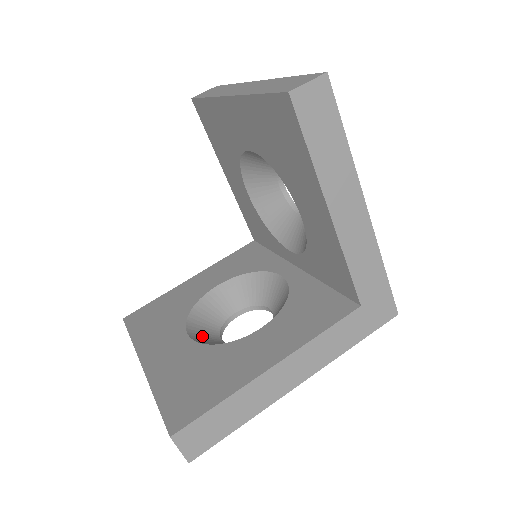
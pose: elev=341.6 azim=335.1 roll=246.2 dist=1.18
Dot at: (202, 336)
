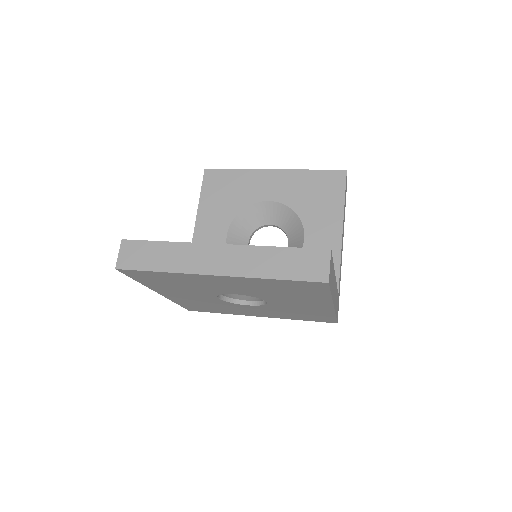
Dot at: occluded
